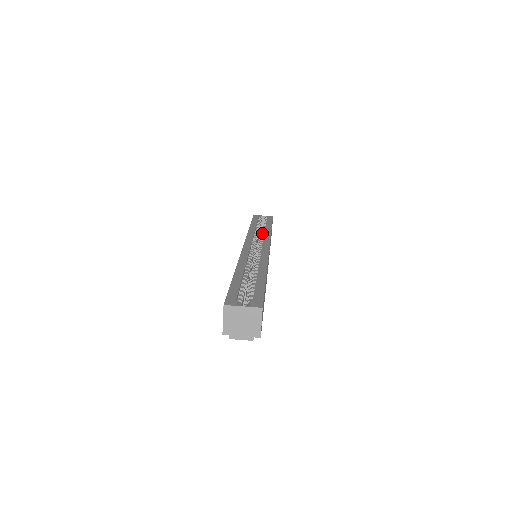
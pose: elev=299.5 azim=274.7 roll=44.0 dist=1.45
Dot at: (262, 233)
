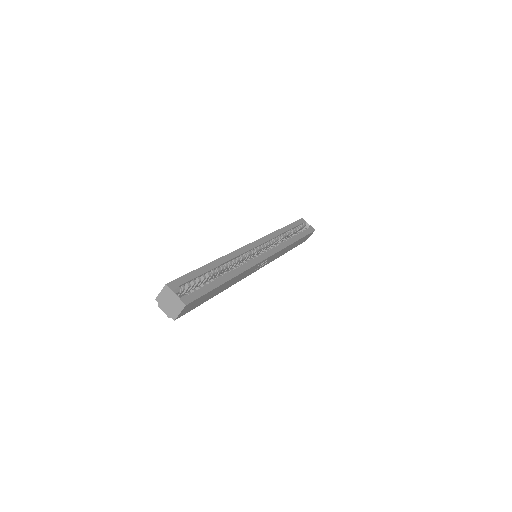
Dot at: (283, 240)
